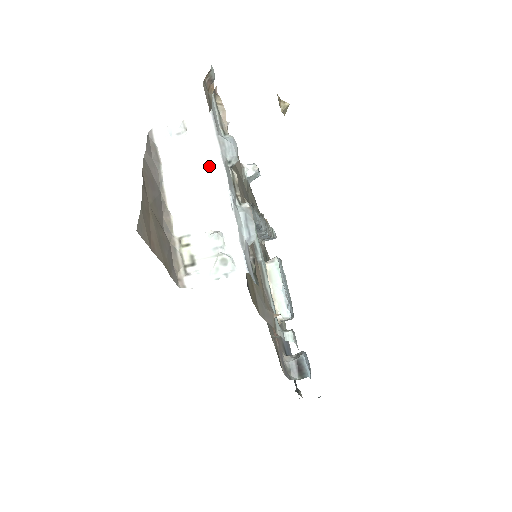
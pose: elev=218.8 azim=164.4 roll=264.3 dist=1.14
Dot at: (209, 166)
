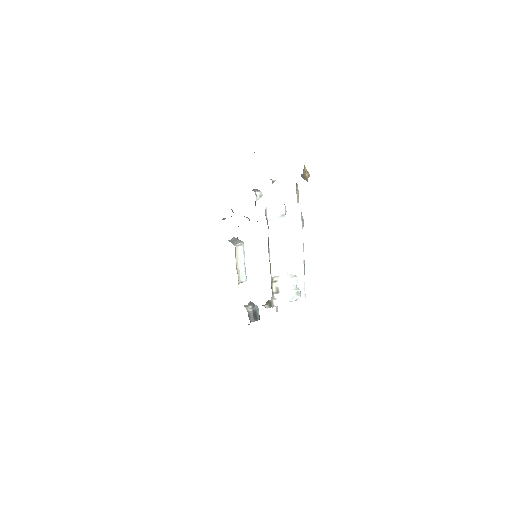
Dot at: (296, 237)
